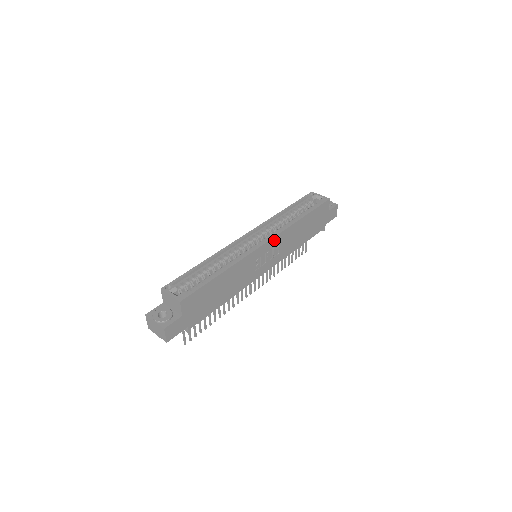
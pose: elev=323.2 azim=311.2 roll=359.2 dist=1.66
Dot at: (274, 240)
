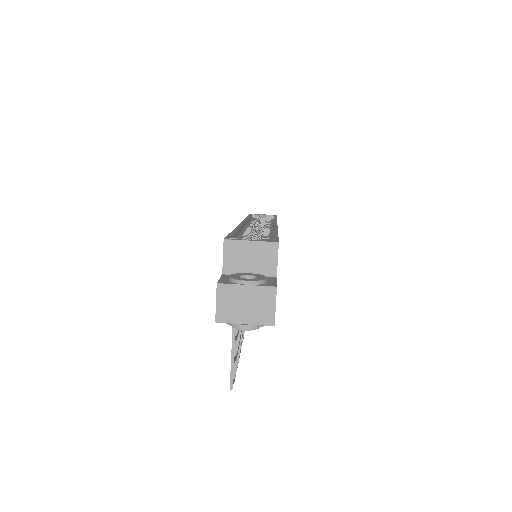
Dot at: occluded
